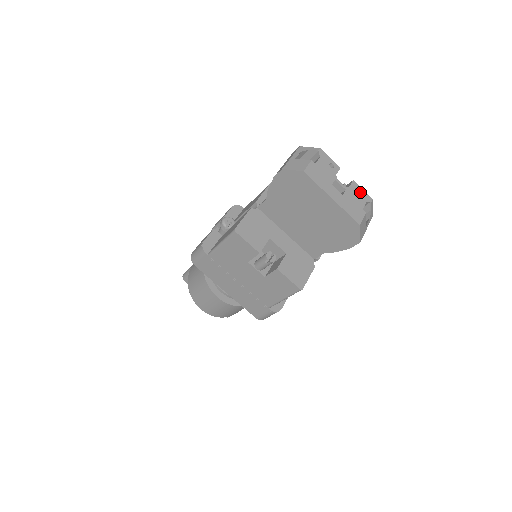
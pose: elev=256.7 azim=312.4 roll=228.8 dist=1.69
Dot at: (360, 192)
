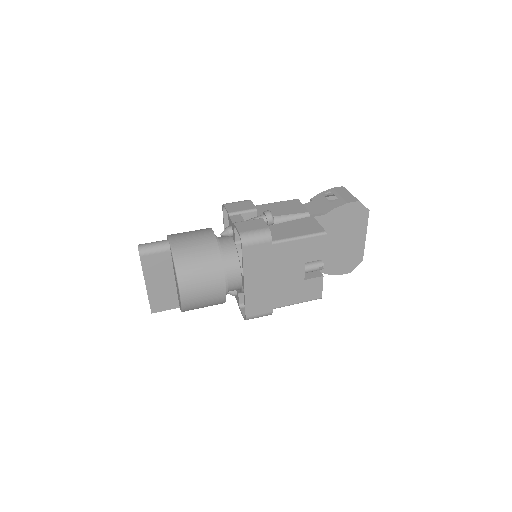
Dot at: occluded
